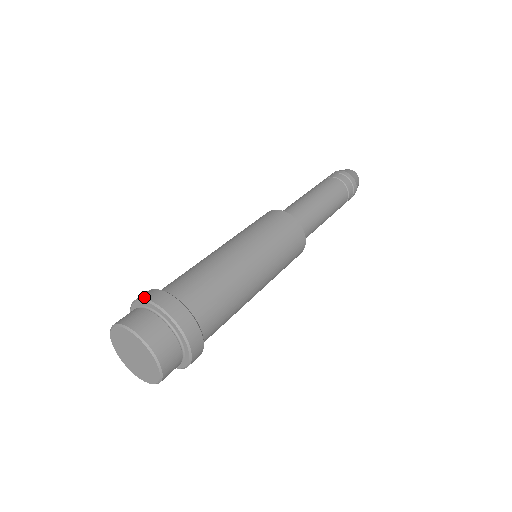
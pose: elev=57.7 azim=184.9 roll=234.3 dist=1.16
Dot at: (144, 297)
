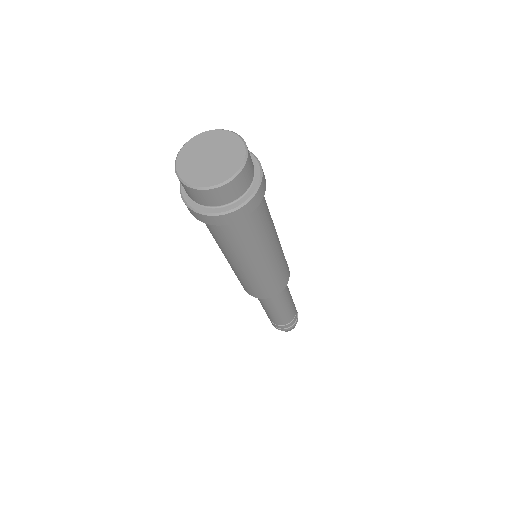
Dot at: occluded
